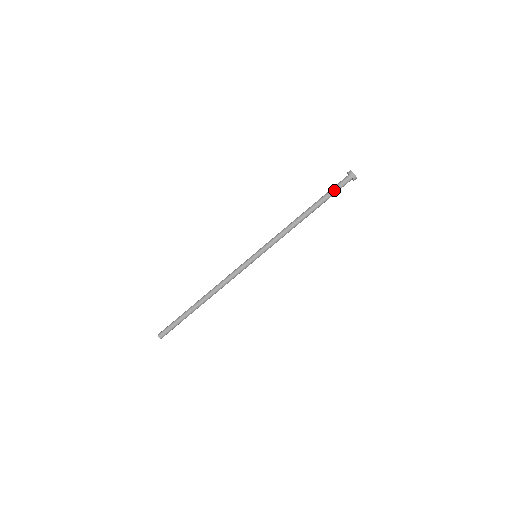
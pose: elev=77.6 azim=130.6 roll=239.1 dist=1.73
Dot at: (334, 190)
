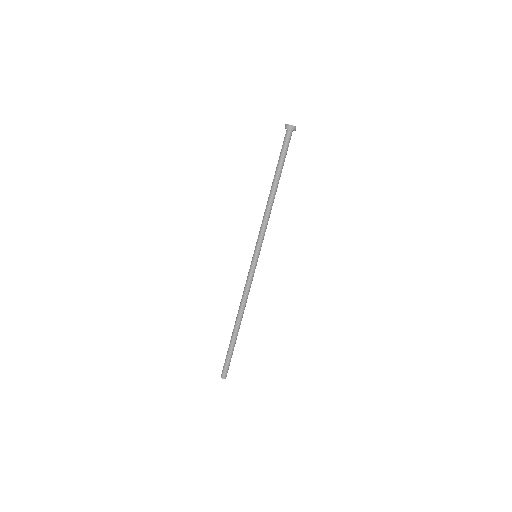
Dot at: (281, 151)
